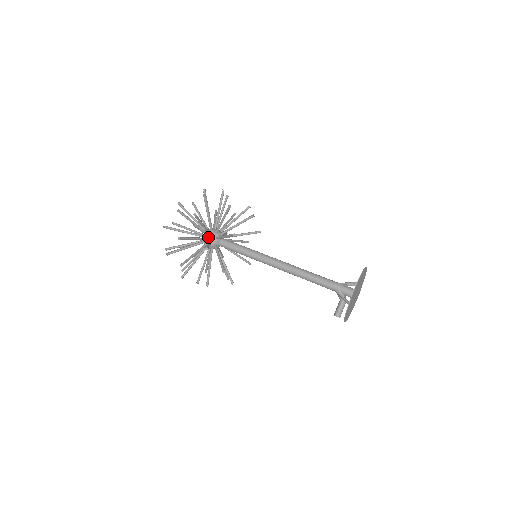
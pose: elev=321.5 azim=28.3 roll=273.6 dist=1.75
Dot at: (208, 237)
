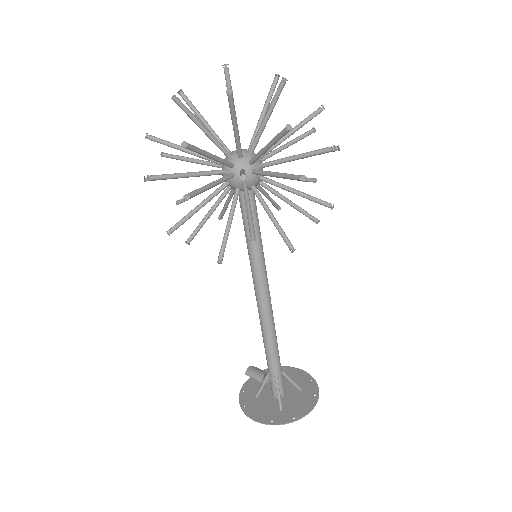
Dot at: occluded
